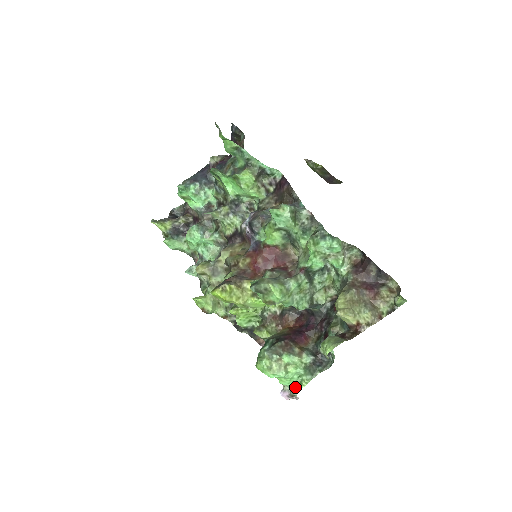
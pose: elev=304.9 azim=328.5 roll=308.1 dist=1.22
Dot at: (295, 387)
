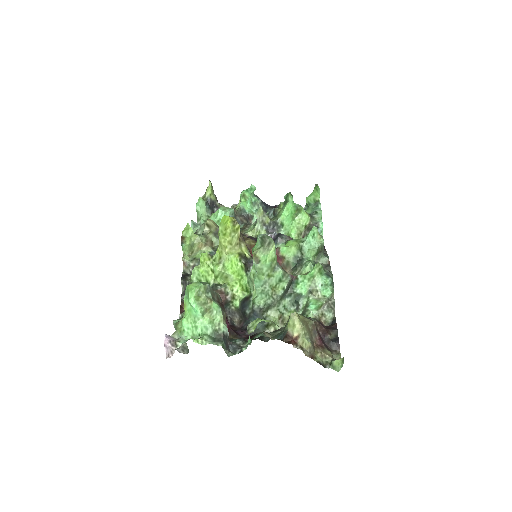
Dot at: (186, 339)
